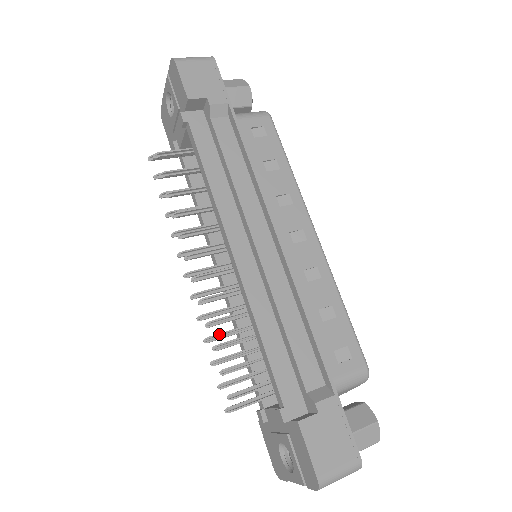
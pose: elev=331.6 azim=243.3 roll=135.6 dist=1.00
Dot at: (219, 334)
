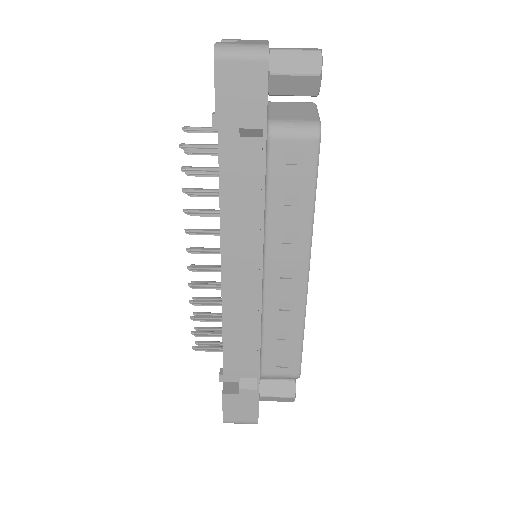
Dot at: (205, 299)
